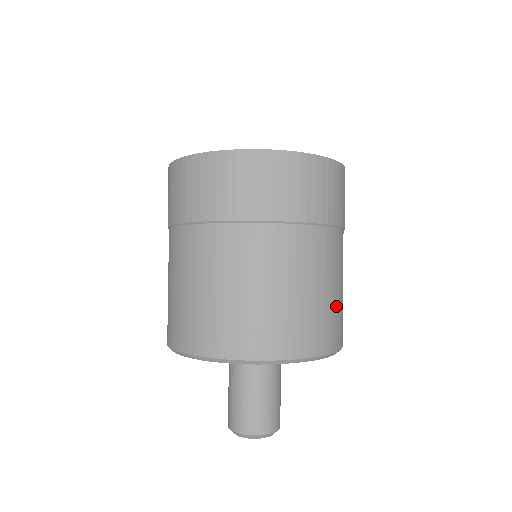
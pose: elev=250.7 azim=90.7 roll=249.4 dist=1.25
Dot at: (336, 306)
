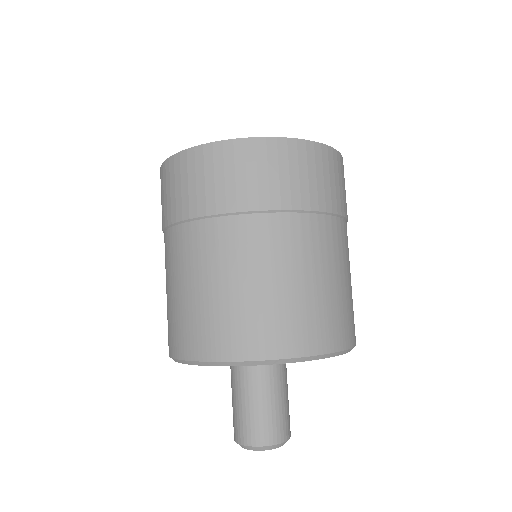
Dot at: (338, 300)
